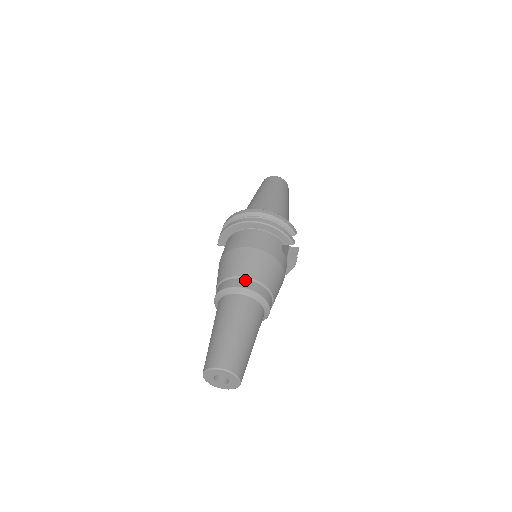
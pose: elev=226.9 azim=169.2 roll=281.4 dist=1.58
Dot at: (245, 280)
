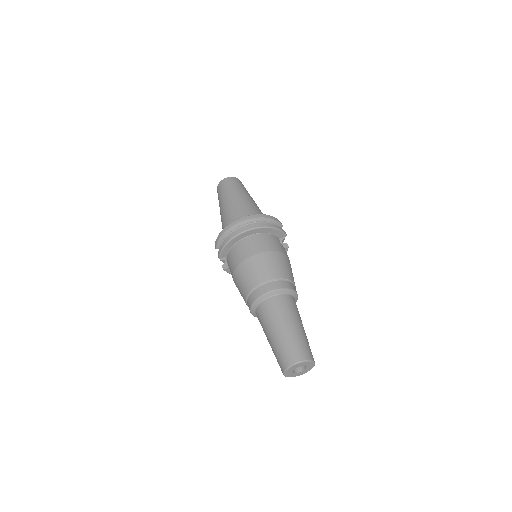
Dot at: (275, 282)
